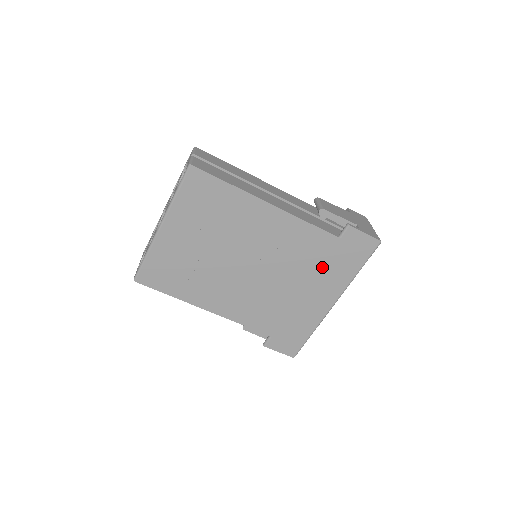
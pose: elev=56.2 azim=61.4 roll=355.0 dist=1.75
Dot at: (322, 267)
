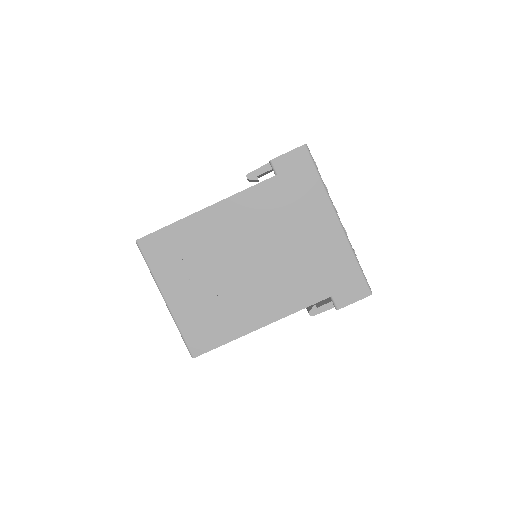
Dot at: (293, 206)
